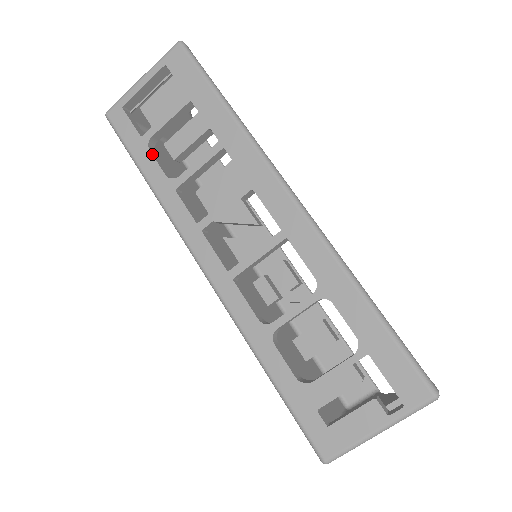
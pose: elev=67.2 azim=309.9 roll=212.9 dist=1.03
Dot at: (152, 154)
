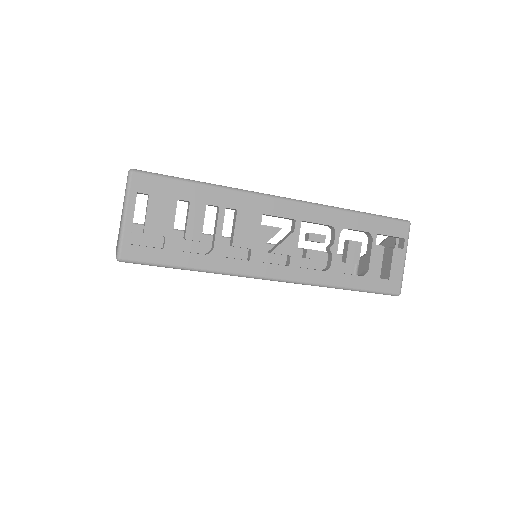
Dot at: (182, 252)
